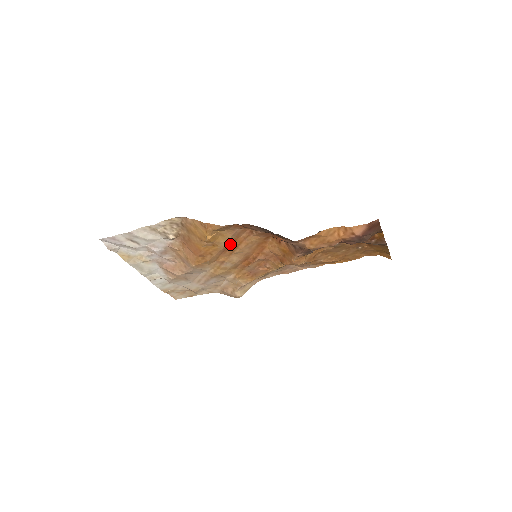
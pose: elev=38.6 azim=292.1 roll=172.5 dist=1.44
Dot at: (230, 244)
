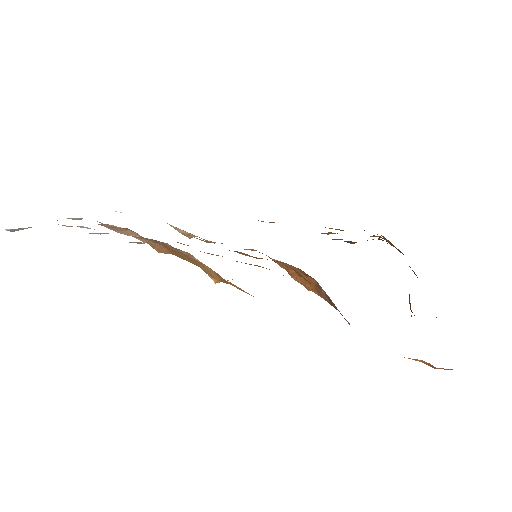
Dot at: occluded
